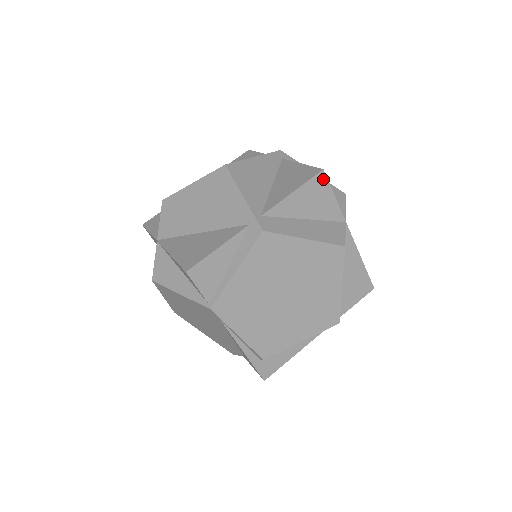
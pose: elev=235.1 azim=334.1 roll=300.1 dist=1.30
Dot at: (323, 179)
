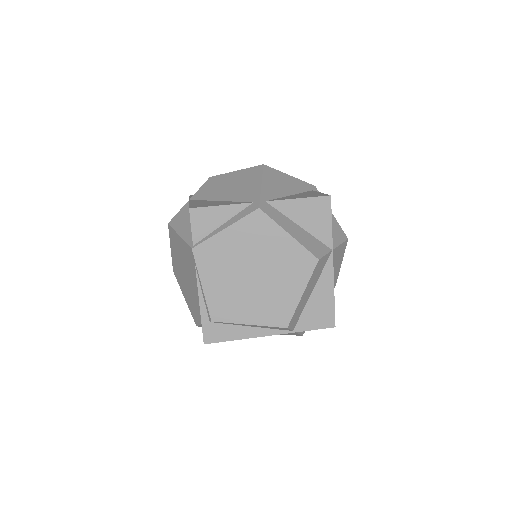
Dot at: (328, 203)
